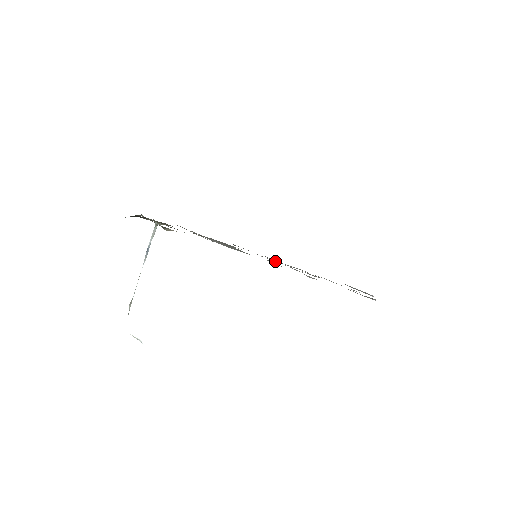
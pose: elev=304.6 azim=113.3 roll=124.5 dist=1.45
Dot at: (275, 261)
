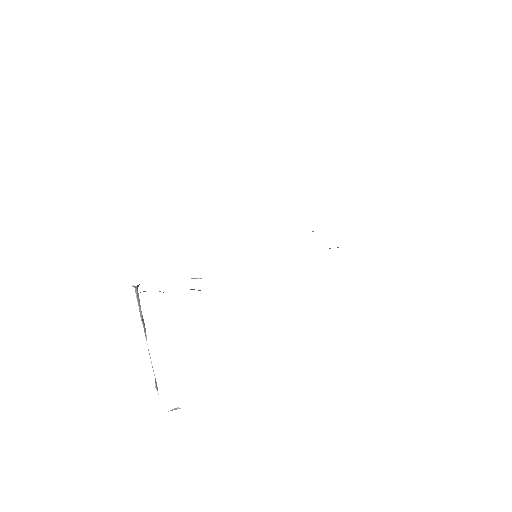
Dot at: occluded
